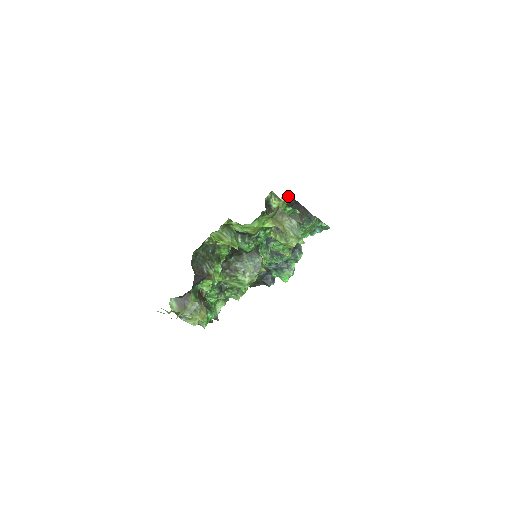
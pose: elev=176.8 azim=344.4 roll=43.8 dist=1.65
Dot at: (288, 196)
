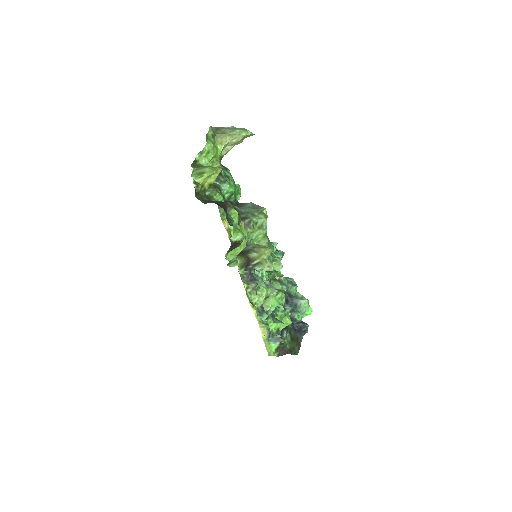
Dot at: (226, 222)
